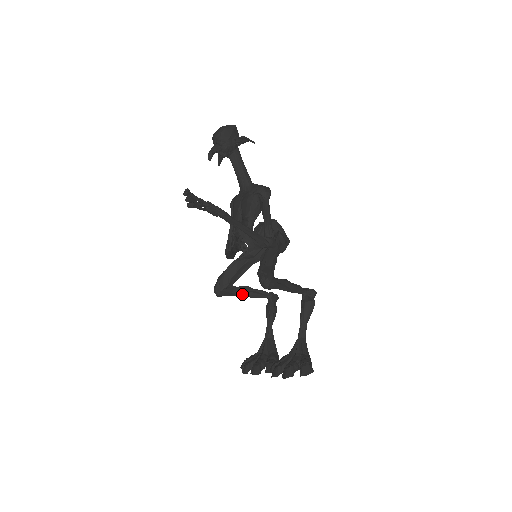
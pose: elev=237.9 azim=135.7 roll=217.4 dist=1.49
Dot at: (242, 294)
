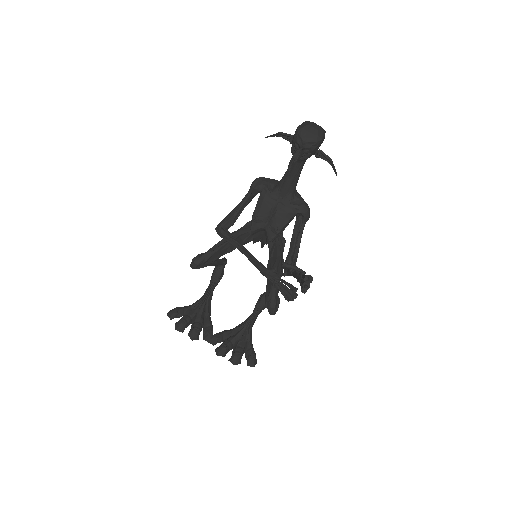
Dot at: (209, 265)
